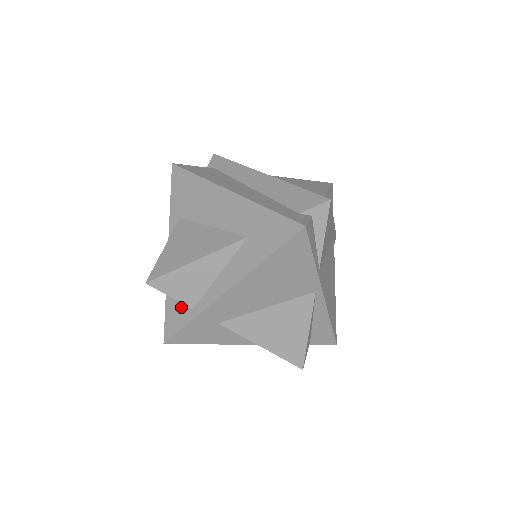
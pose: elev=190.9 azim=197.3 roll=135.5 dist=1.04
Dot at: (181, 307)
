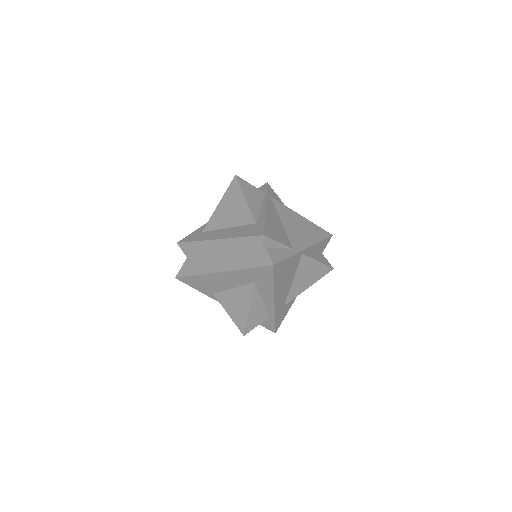
Dot at: occluded
